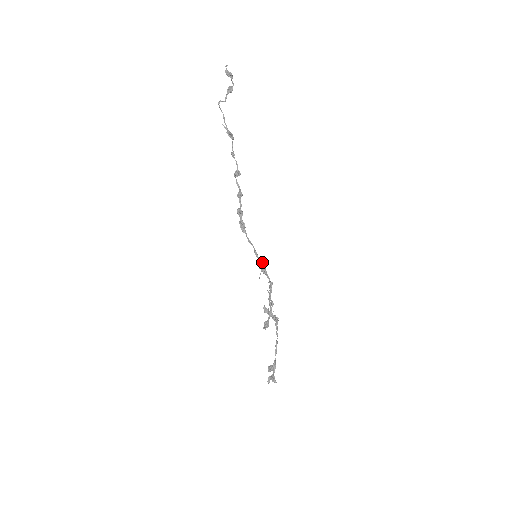
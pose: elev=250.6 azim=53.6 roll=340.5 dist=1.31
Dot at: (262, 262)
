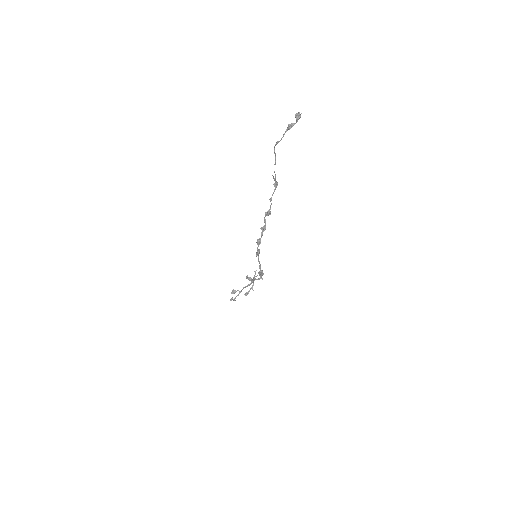
Dot at: (262, 272)
